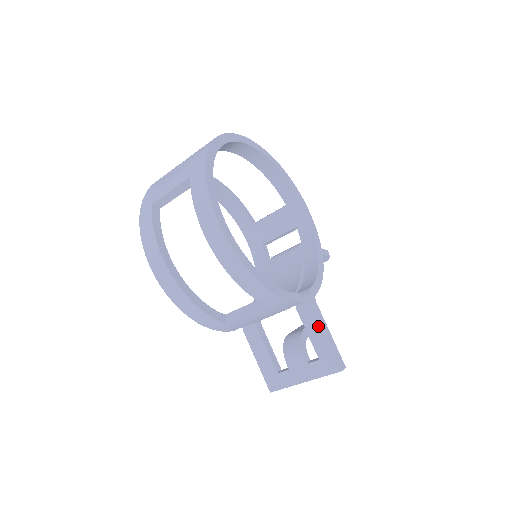
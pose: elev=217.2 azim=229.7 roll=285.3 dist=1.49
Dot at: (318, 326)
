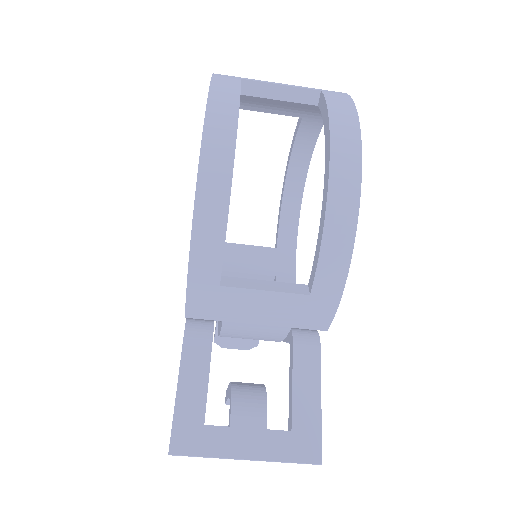
Dot at: (315, 380)
